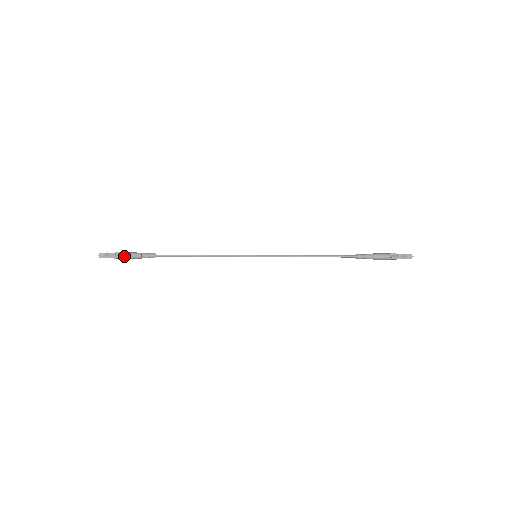
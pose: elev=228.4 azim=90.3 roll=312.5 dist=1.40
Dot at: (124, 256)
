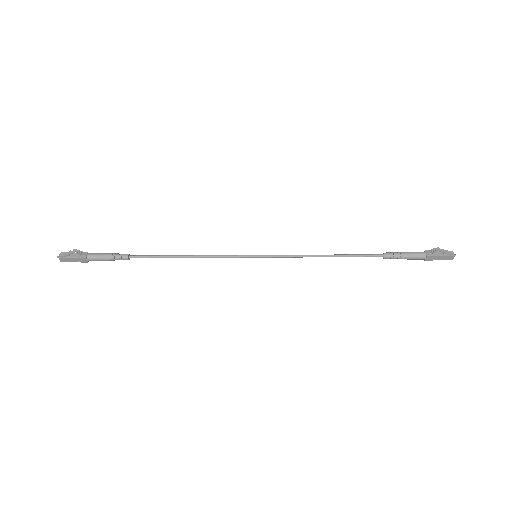
Dot at: (90, 256)
